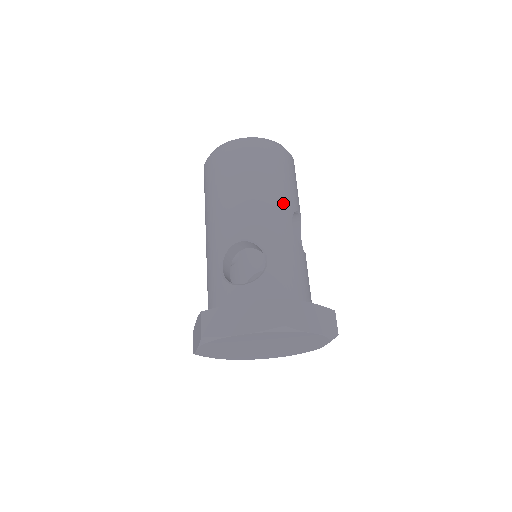
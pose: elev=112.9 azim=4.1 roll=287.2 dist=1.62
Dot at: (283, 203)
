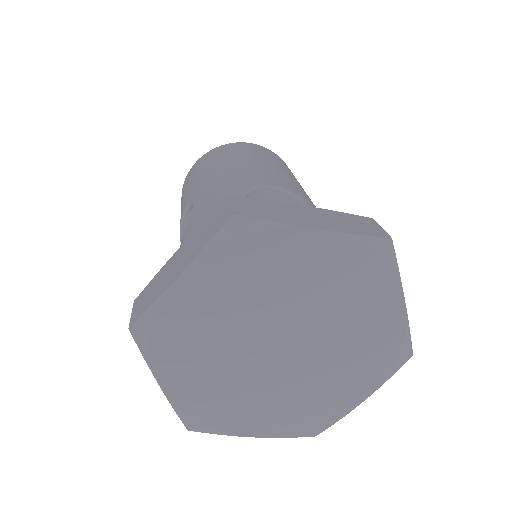
Dot at: occluded
